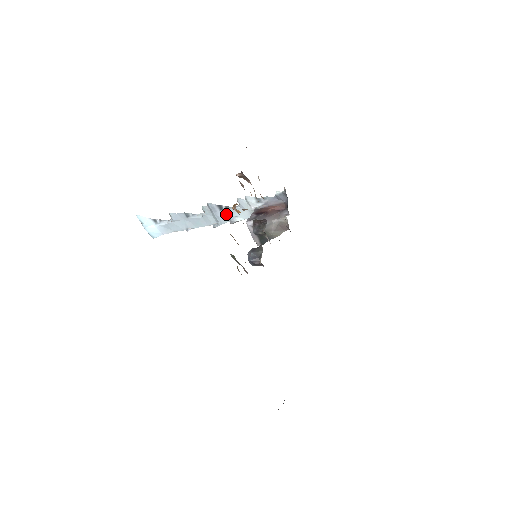
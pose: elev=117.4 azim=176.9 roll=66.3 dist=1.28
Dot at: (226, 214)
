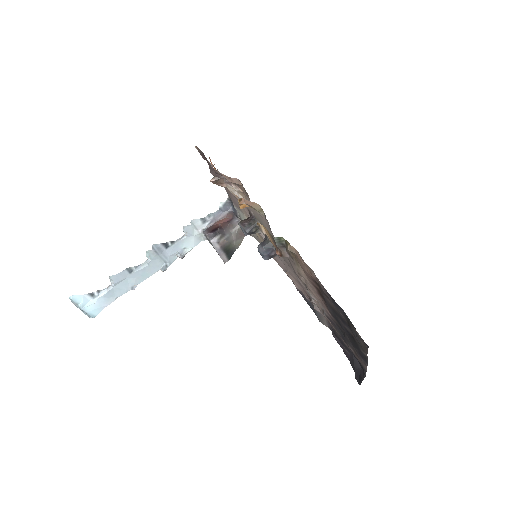
Dot at: (173, 250)
